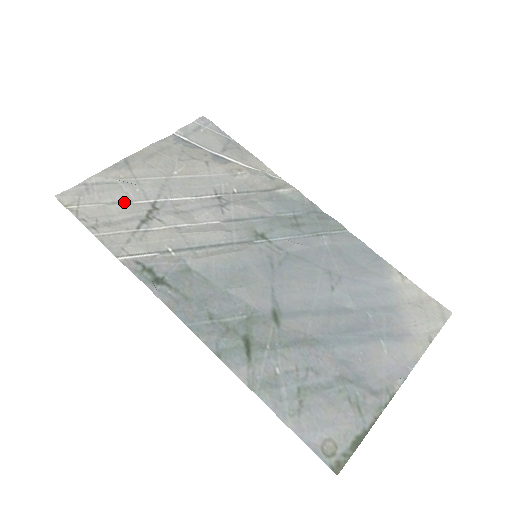
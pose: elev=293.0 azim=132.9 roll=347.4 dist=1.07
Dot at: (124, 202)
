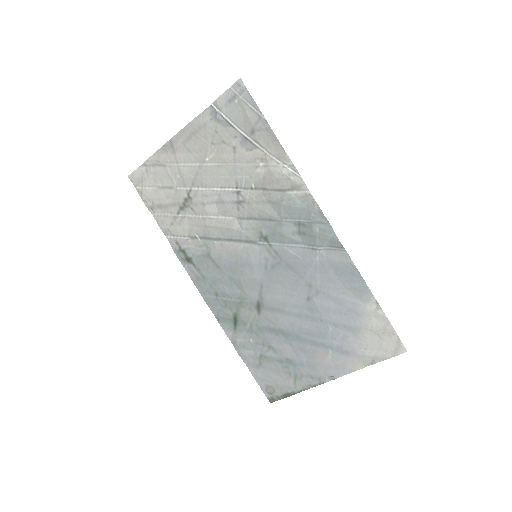
Dot at: (169, 188)
